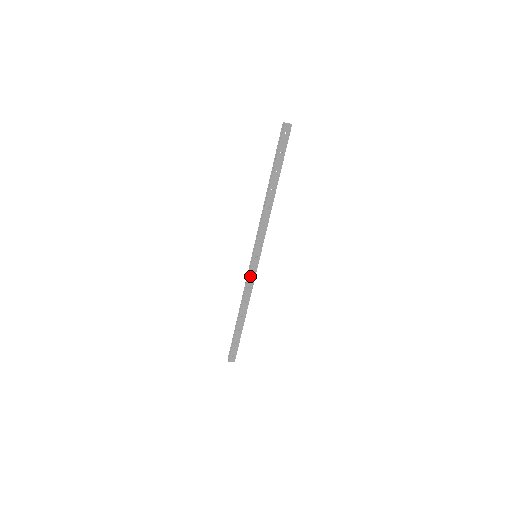
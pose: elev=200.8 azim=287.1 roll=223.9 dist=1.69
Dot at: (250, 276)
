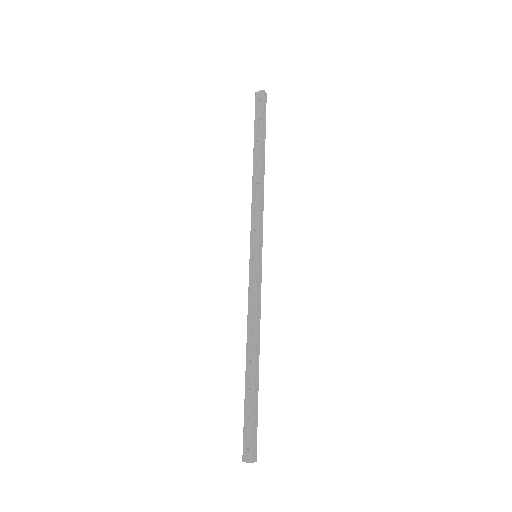
Dot at: (251, 287)
